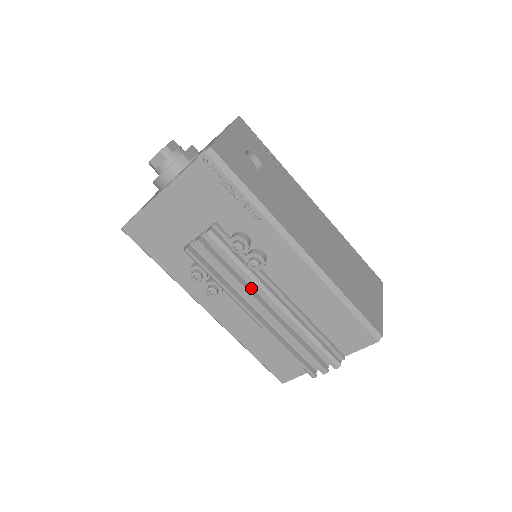
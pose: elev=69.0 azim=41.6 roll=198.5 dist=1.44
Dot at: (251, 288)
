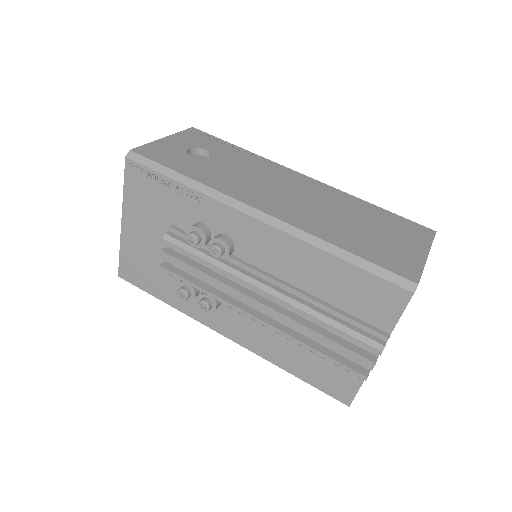
Dot at: (238, 284)
